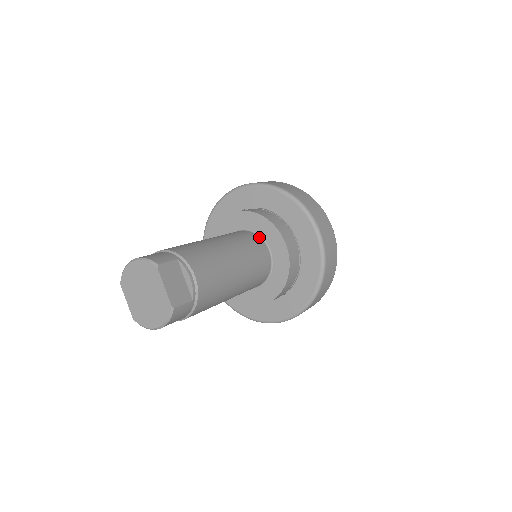
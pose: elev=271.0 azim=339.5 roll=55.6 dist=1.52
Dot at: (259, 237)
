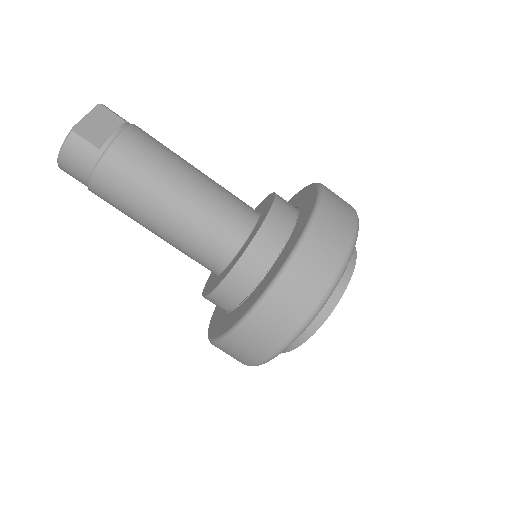
Dot at: (257, 213)
